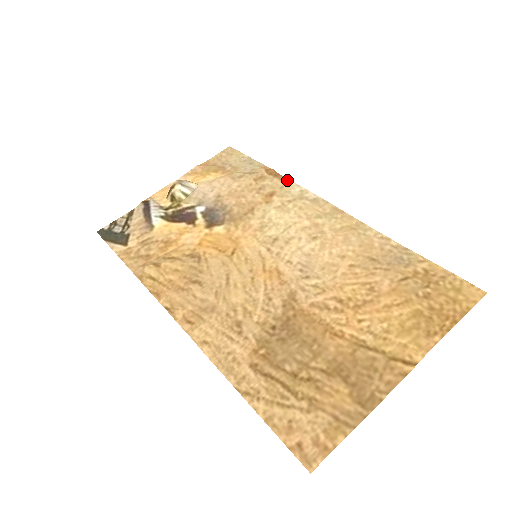
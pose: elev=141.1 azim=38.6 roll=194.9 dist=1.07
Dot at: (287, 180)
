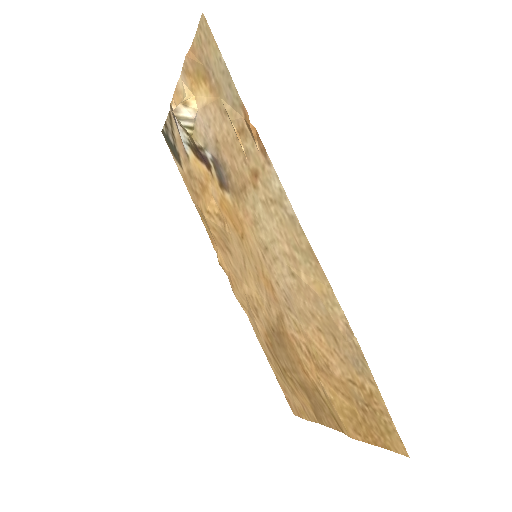
Dot at: (266, 156)
